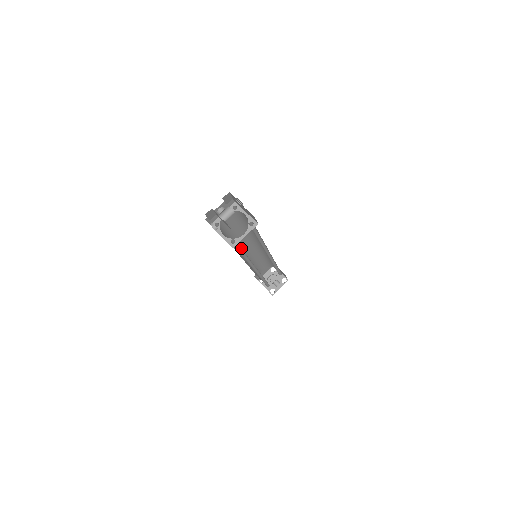
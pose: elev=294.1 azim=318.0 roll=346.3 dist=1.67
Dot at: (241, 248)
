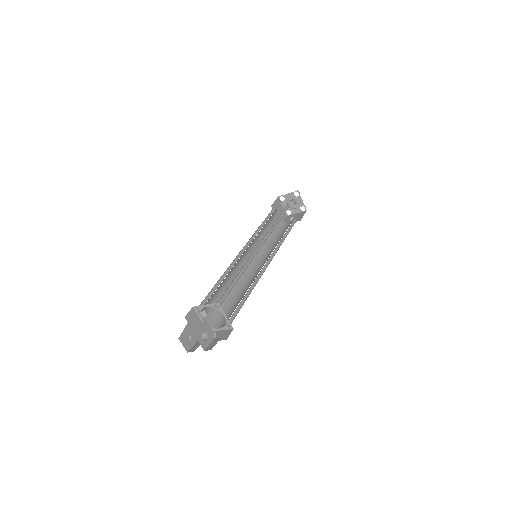
Dot at: (240, 257)
